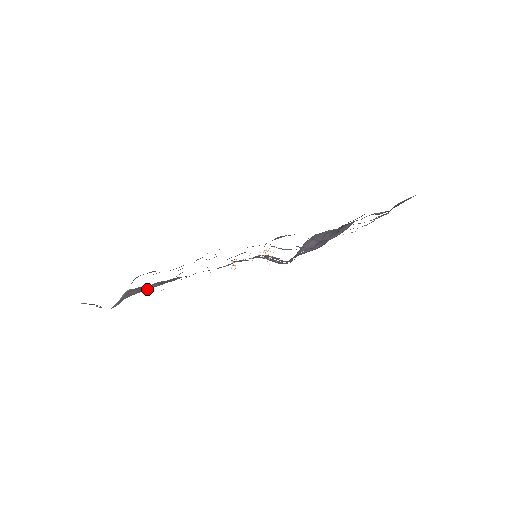
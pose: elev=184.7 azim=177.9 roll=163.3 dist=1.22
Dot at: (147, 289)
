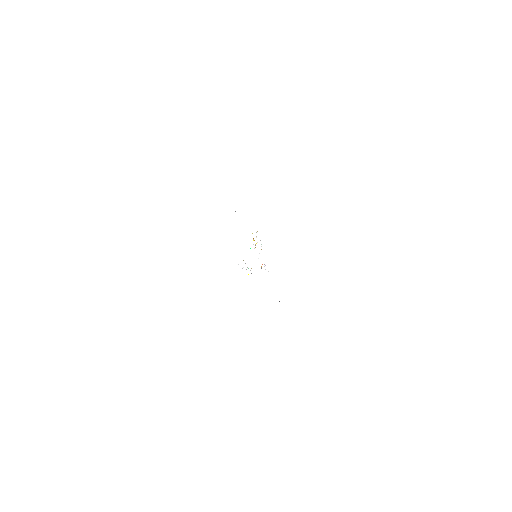
Dot at: occluded
